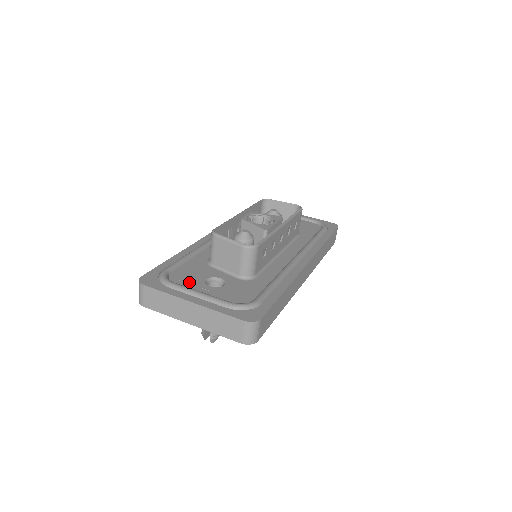
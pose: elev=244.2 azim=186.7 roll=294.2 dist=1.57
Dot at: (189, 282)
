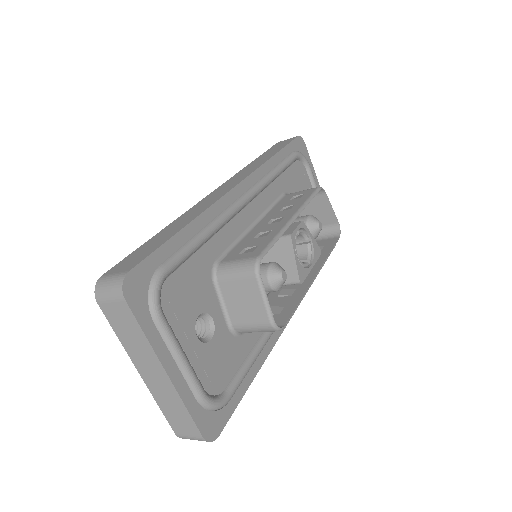
Dot at: (180, 316)
